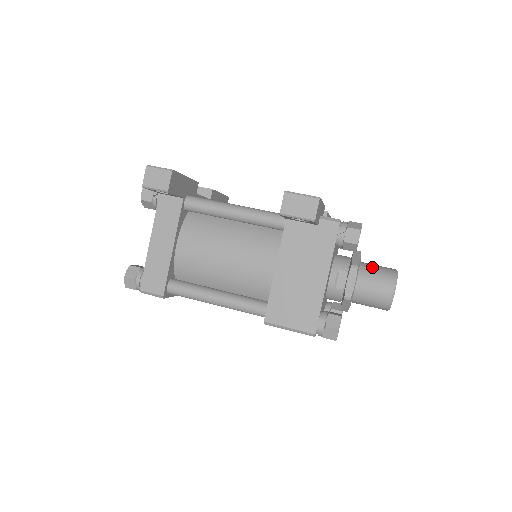
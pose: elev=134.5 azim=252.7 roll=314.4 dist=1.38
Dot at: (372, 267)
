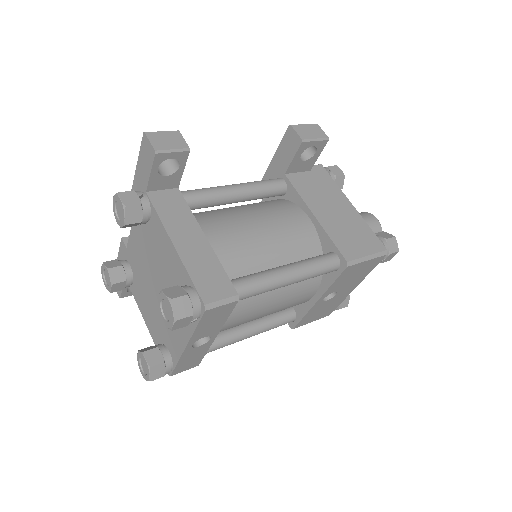
Dot at: occluded
